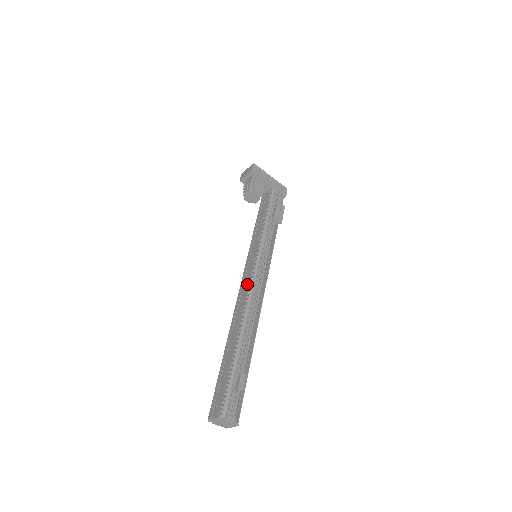
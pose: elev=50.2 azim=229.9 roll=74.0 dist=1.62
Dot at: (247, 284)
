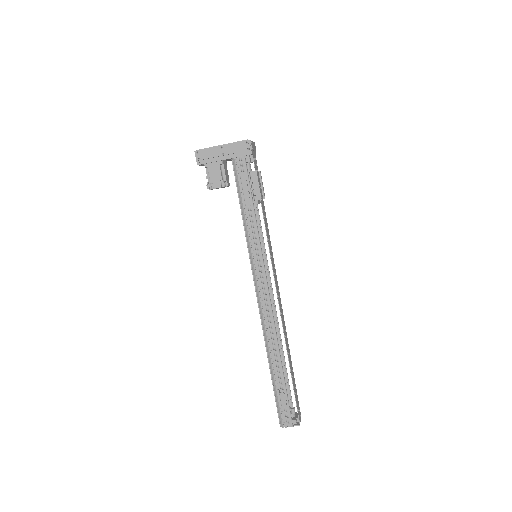
Dot at: (257, 299)
